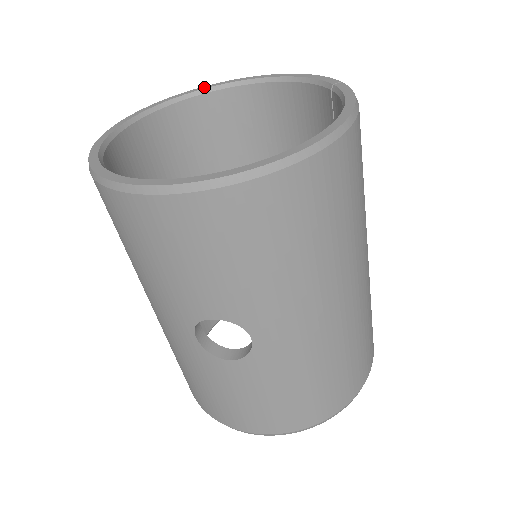
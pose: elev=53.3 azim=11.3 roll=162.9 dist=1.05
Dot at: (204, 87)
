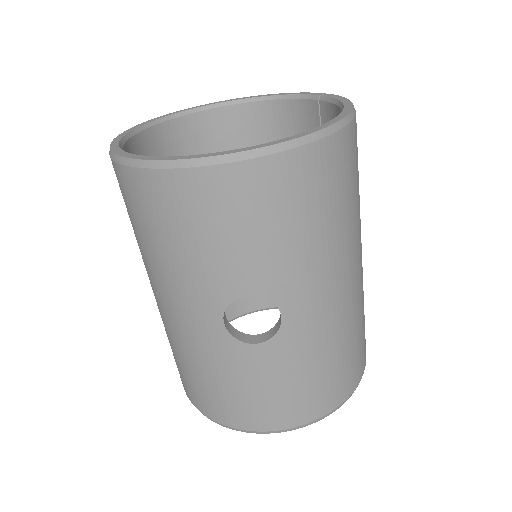
Dot at: (194, 107)
